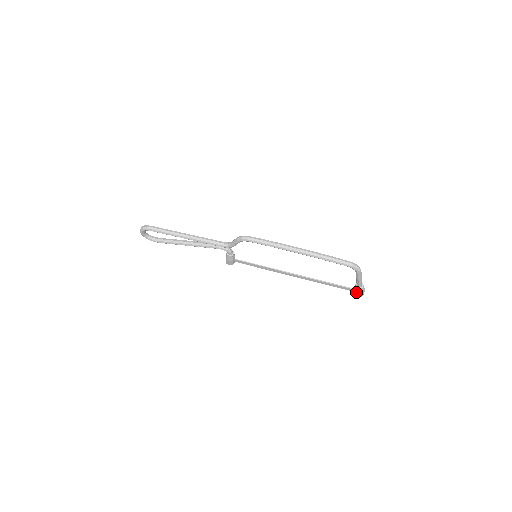
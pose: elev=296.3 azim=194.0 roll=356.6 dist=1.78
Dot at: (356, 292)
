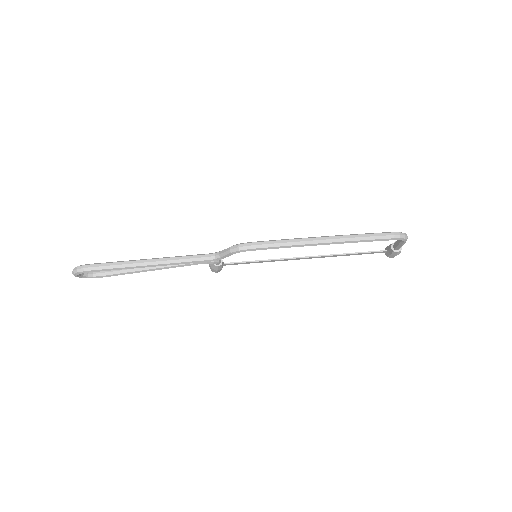
Dot at: (391, 255)
